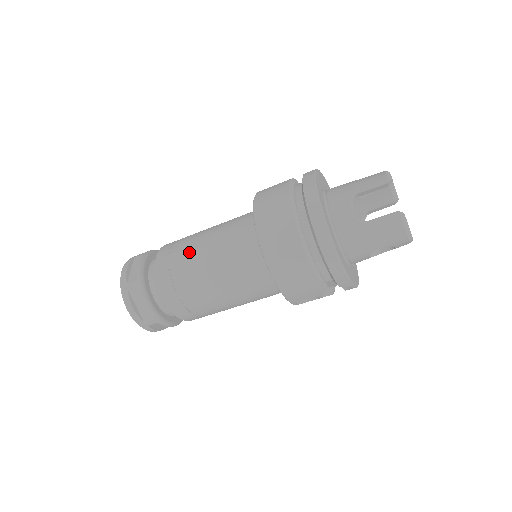
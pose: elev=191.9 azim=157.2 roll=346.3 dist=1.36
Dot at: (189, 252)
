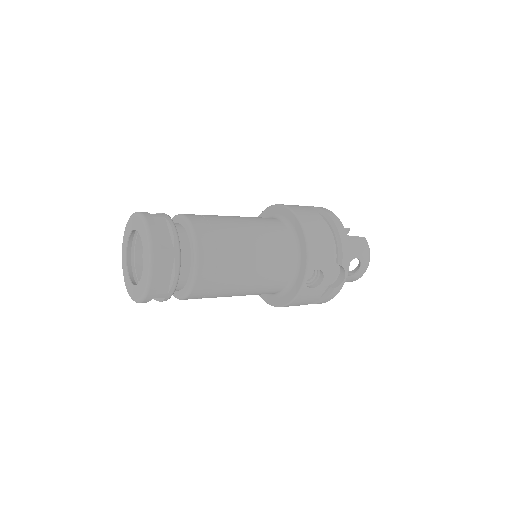
Dot at: (217, 215)
